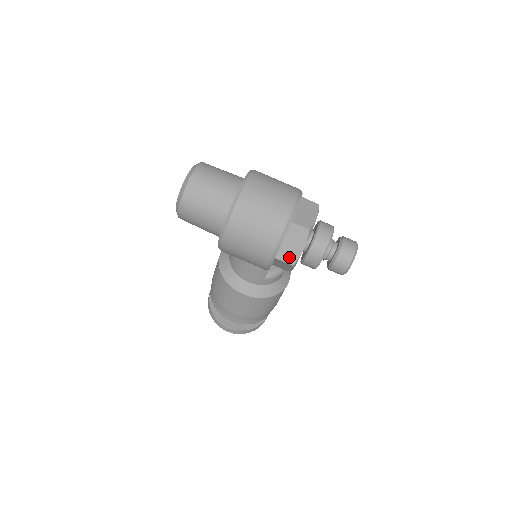
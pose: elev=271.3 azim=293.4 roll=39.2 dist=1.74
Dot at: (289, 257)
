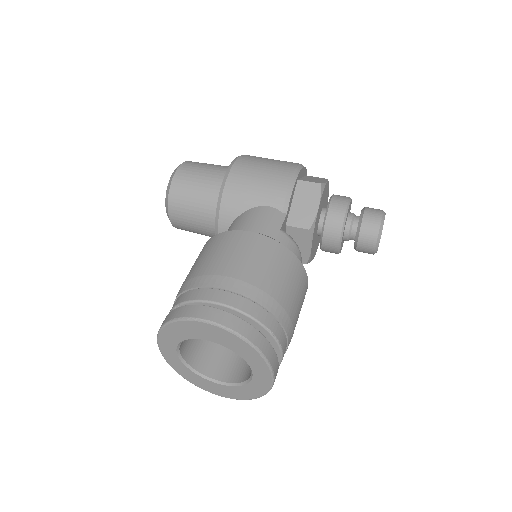
Dot at: (314, 181)
